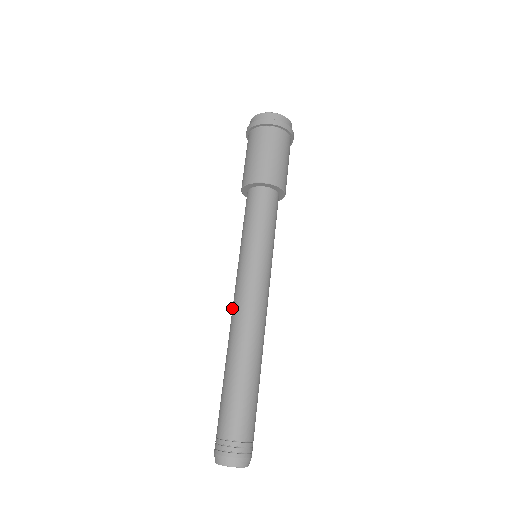
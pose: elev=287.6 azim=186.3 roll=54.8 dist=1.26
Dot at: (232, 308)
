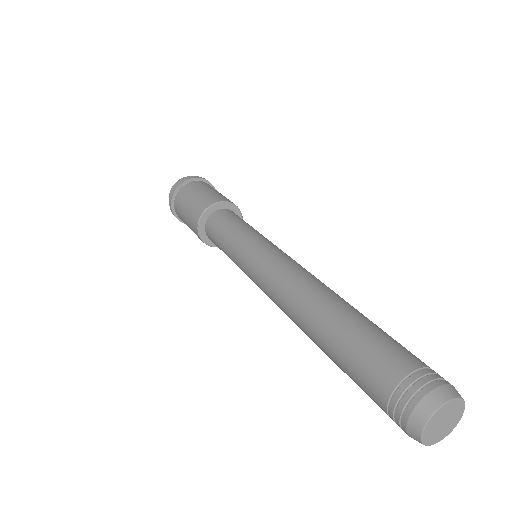
Dot at: occluded
